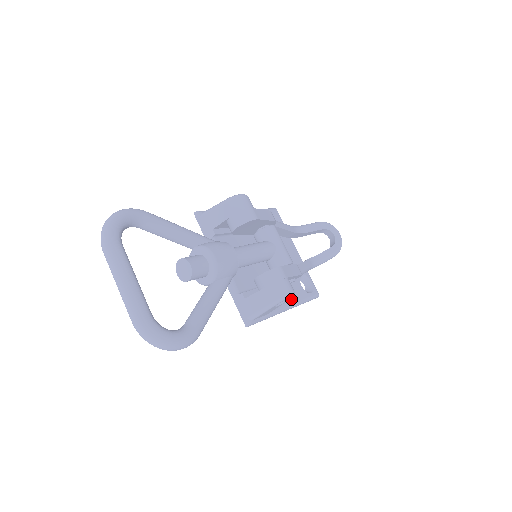
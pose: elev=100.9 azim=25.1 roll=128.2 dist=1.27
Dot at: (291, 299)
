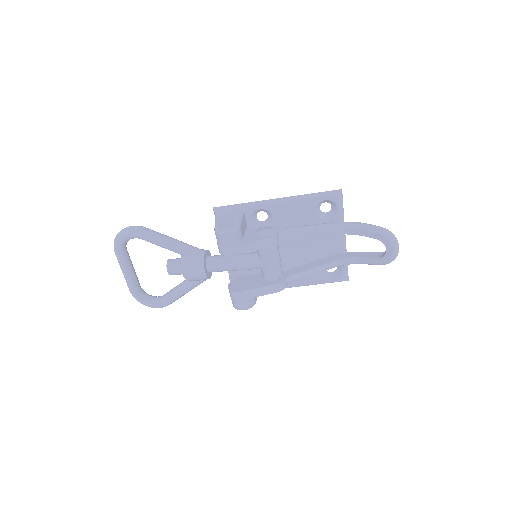
Dot at: (296, 282)
